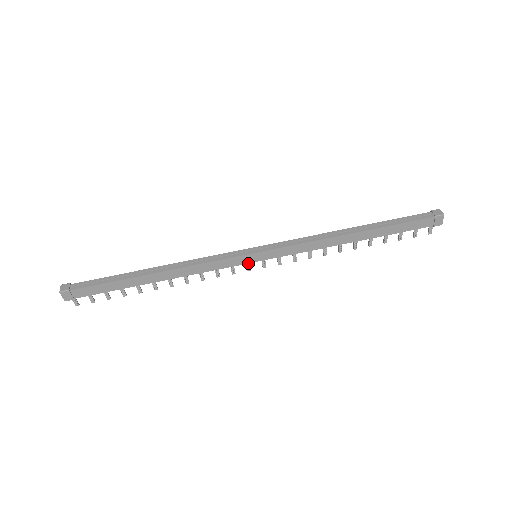
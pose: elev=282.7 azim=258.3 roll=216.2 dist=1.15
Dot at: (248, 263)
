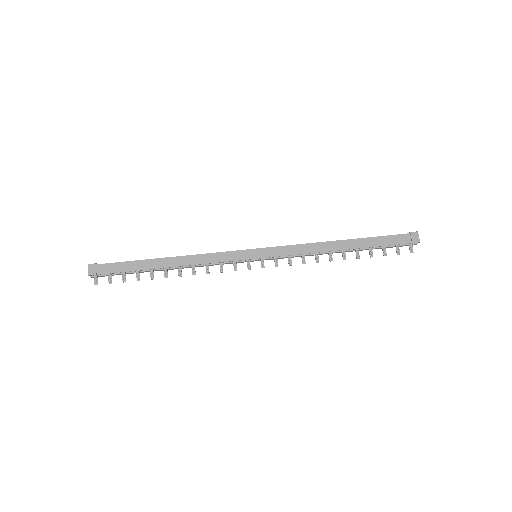
Dot at: (248, 259)
